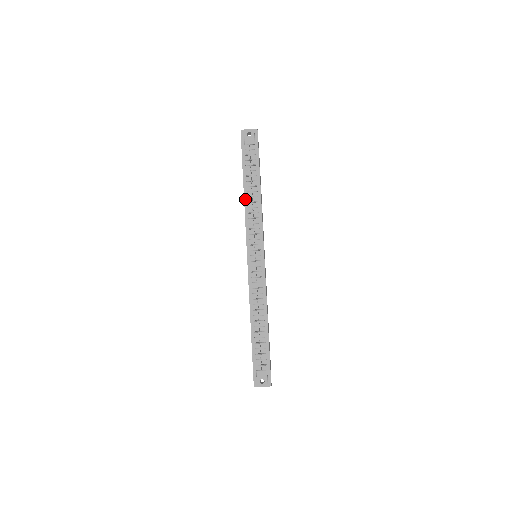
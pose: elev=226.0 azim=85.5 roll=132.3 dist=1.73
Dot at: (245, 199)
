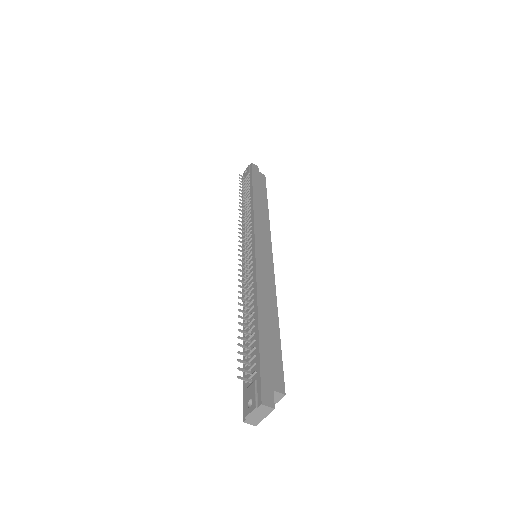
Dot at: (243, 217)
